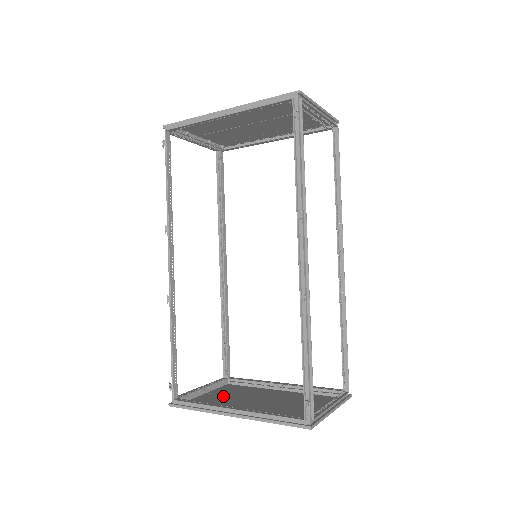
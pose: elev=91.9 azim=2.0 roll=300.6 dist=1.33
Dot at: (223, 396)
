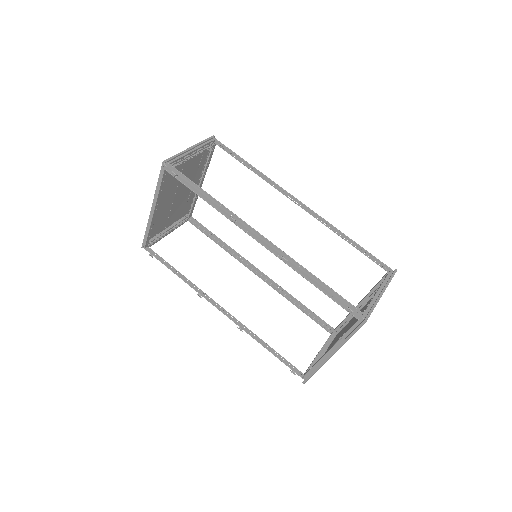
Dot at: occluded
